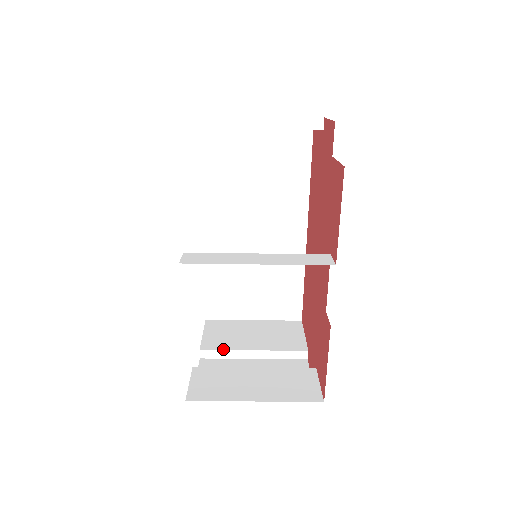
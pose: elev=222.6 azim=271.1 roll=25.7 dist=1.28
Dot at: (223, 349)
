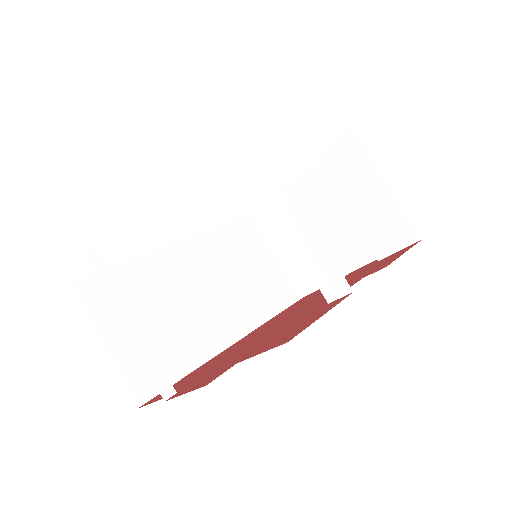
Dot at: (112, 276)
